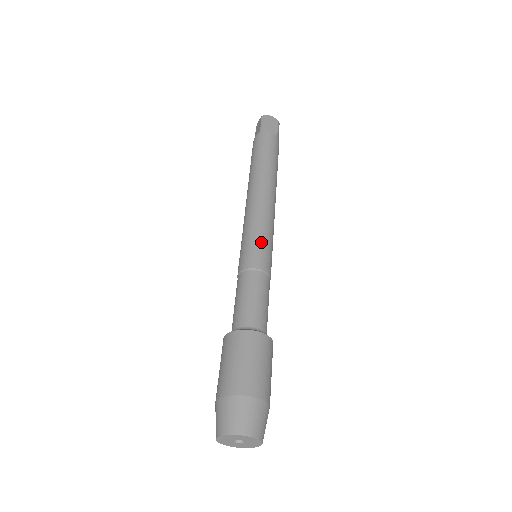
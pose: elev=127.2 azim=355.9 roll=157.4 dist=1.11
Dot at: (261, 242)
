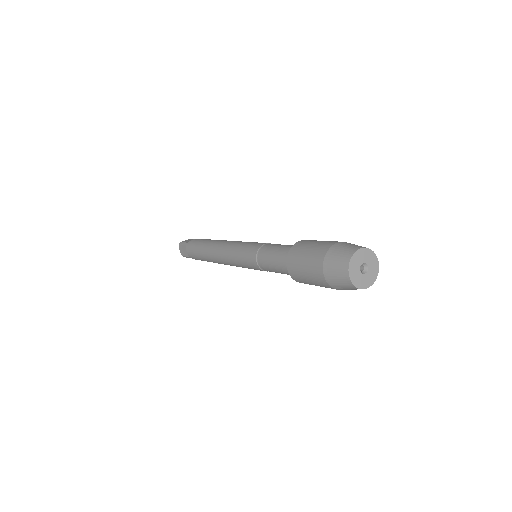
Dot at: (249, 243)
